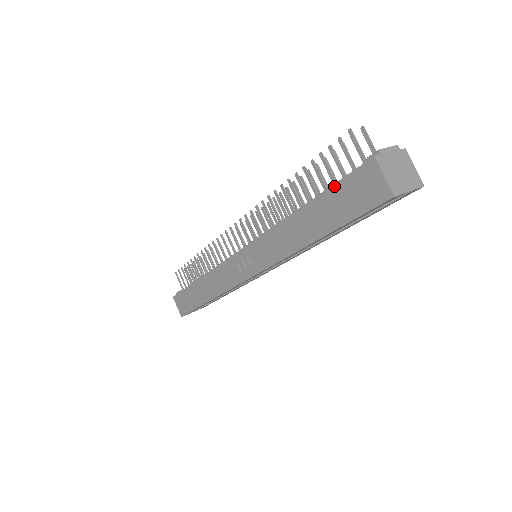
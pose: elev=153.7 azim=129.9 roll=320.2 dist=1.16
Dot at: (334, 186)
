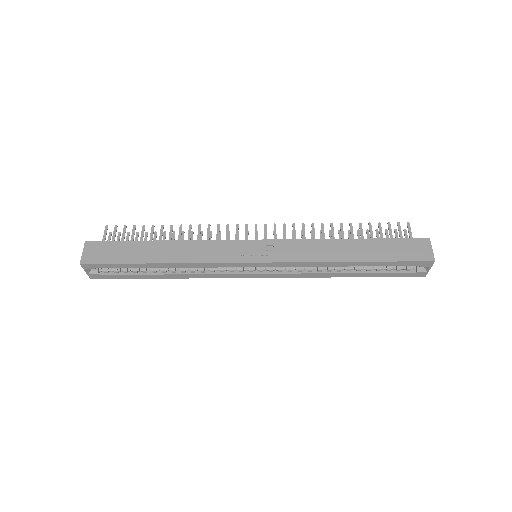
Dot at: (392, 239)
